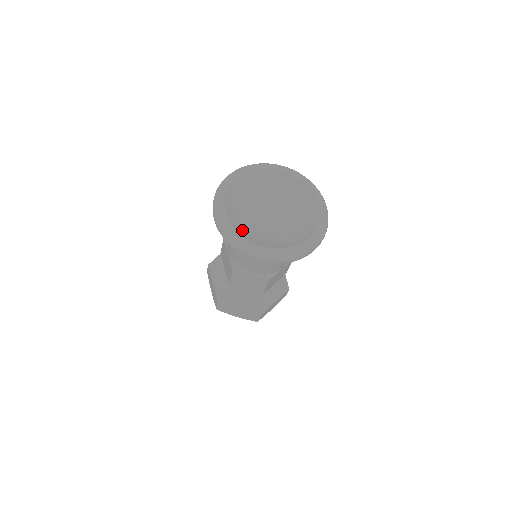
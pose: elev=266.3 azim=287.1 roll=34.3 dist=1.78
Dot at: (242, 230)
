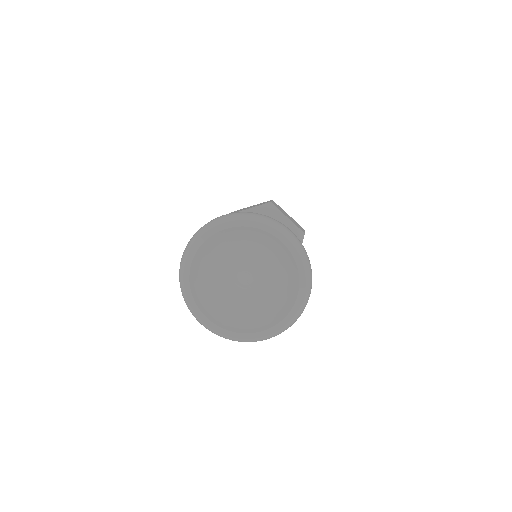
Dot at: (233, 322)
